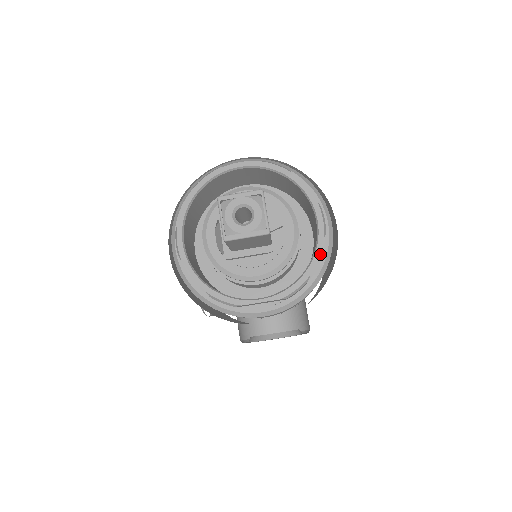
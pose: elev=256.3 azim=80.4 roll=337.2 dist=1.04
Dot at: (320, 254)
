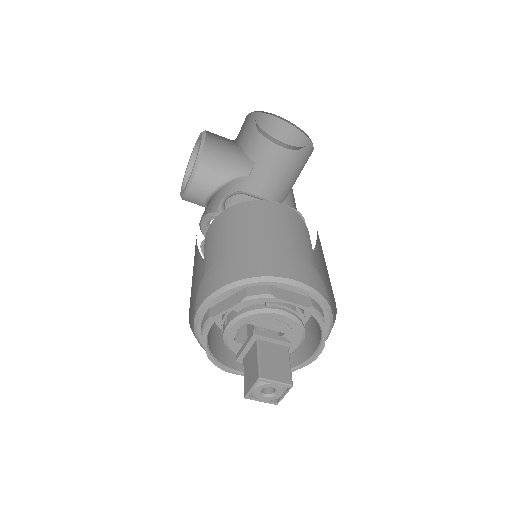
Dot at: (300, 357)
